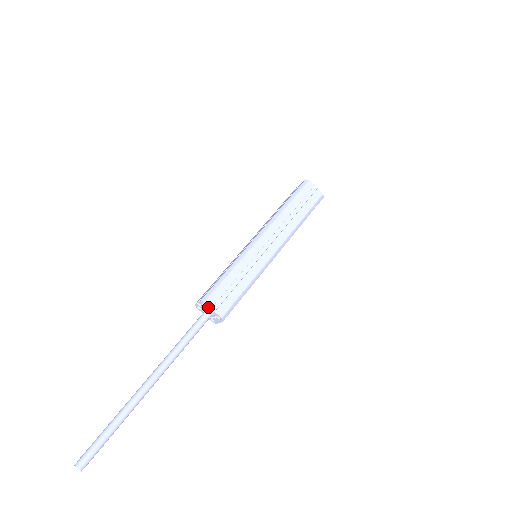
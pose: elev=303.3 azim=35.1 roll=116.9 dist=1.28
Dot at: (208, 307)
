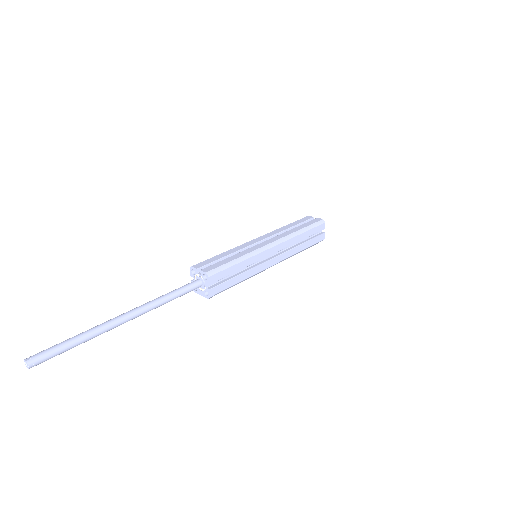
Dot at: (207, 281)
